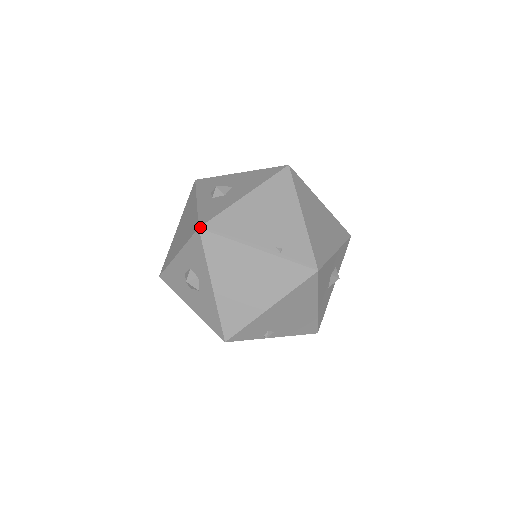
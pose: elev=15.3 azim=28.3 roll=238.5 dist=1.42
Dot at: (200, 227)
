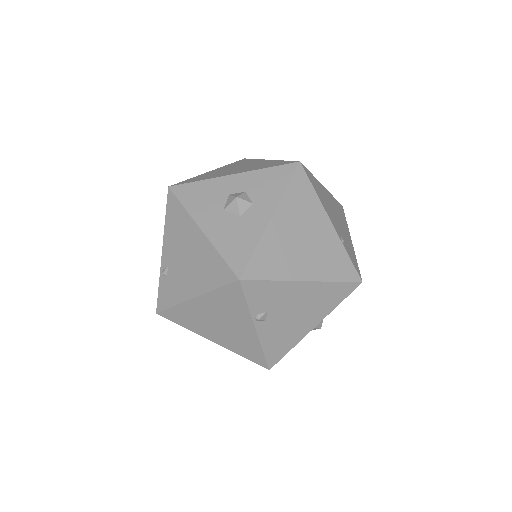
Dot at: occluded
